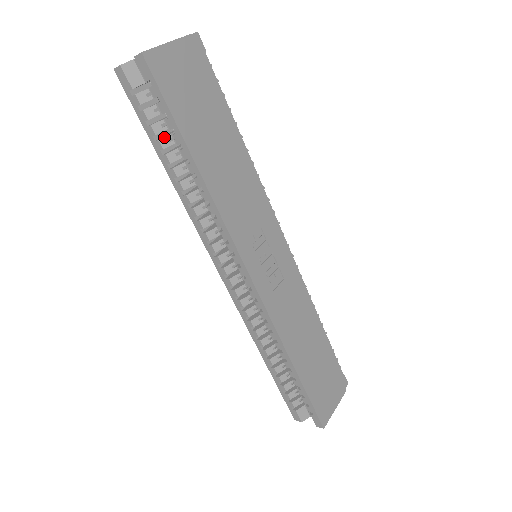
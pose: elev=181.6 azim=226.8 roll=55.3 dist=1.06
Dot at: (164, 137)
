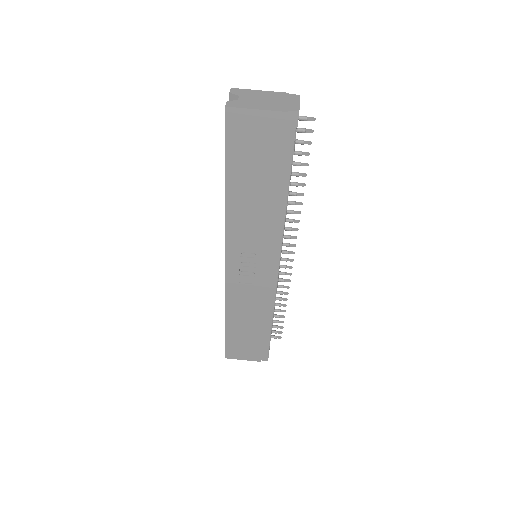
Dot at: occluded
